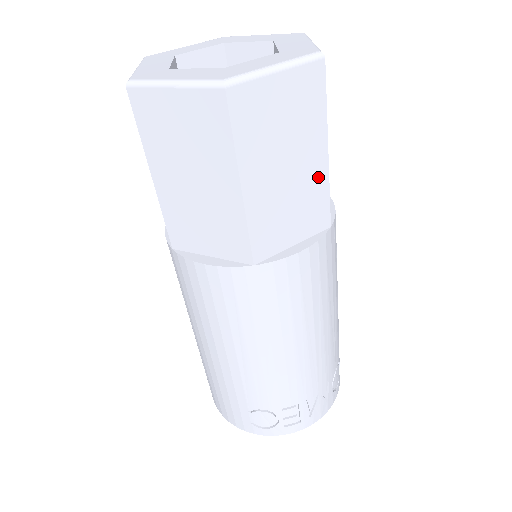
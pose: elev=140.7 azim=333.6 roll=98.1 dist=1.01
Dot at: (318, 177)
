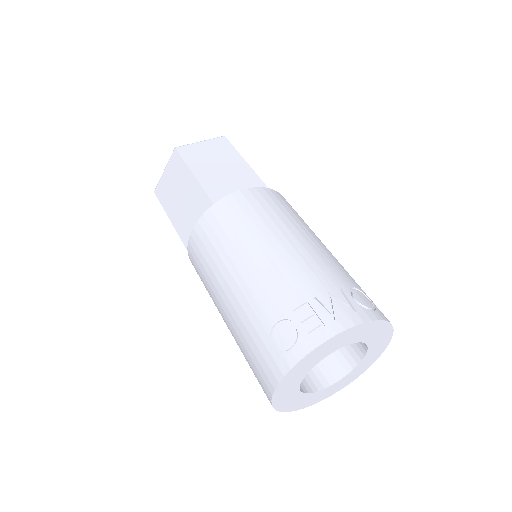
Dot at: (244, 169)
